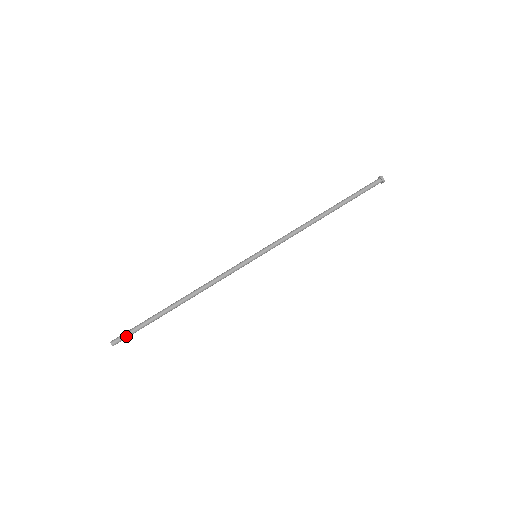
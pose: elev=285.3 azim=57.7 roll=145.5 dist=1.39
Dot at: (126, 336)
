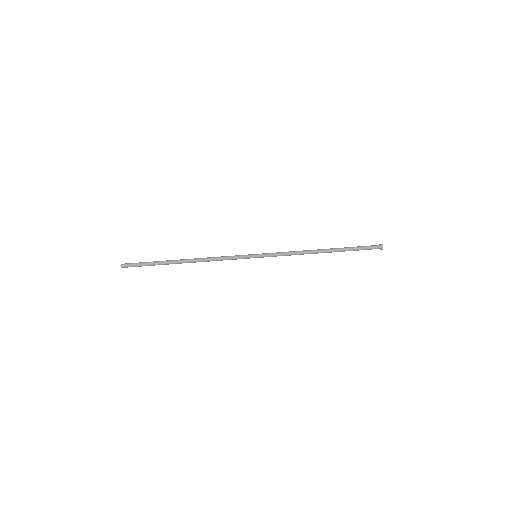
Dot at: (134, 265)
